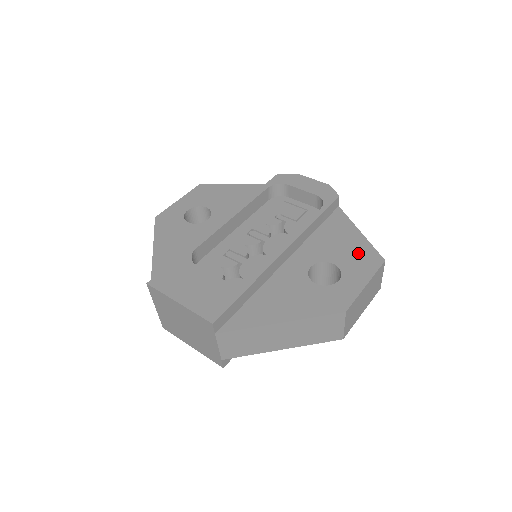
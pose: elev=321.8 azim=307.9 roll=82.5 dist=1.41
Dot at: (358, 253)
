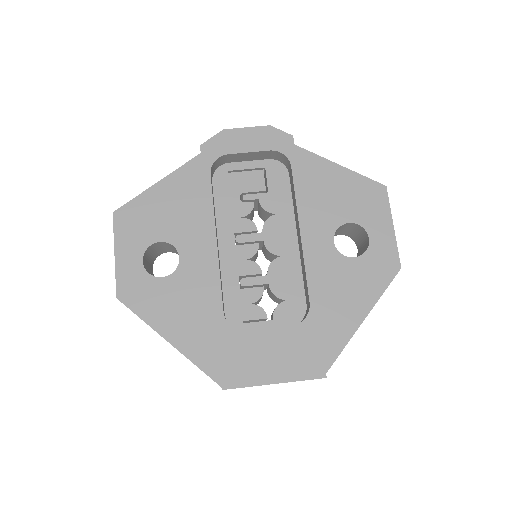
Dot at: (359, 194)
